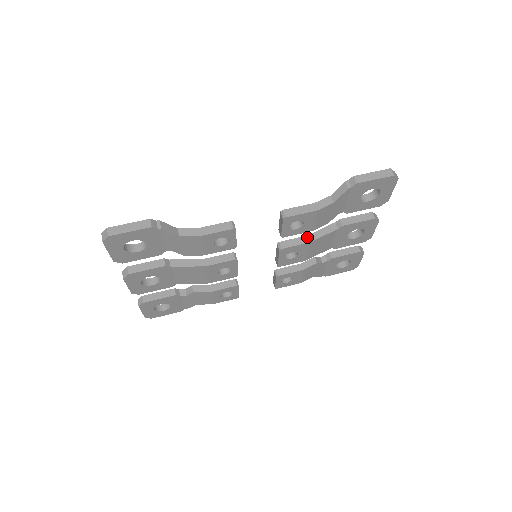
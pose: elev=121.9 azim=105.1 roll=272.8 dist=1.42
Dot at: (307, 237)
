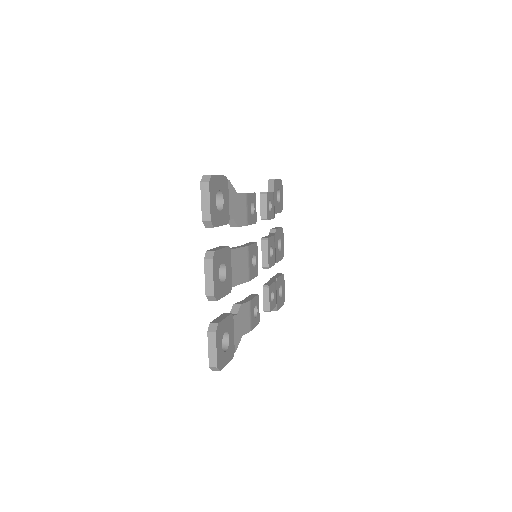
Dot at: (269, 235)
